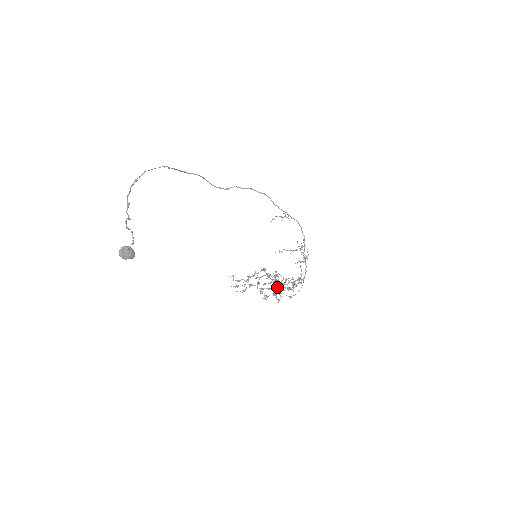
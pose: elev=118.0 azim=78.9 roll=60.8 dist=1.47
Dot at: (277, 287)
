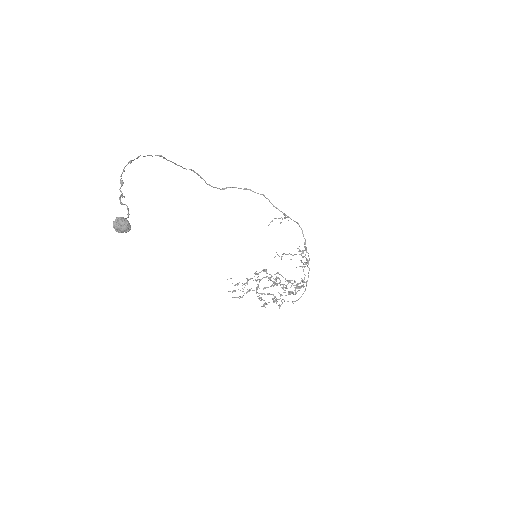
Dot at: (278, 292)
